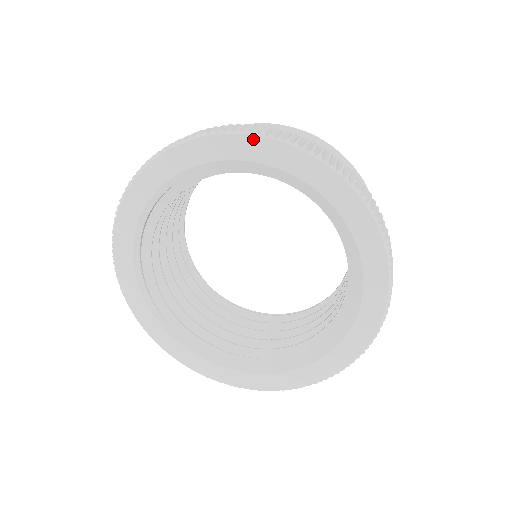
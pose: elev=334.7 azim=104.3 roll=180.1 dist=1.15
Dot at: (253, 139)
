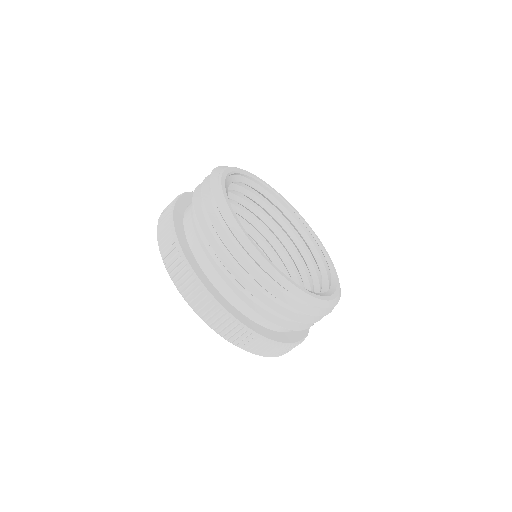
Dot at: (167, 267)
